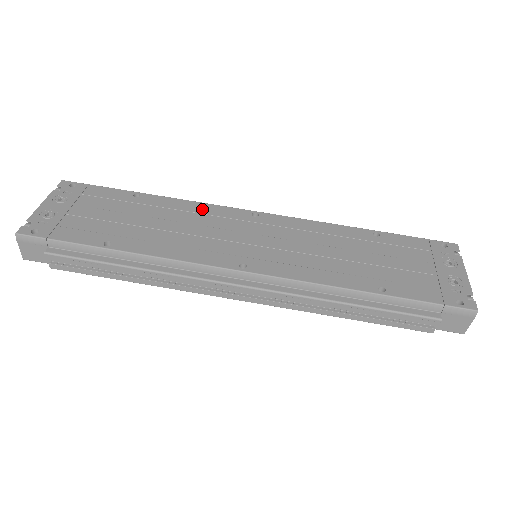
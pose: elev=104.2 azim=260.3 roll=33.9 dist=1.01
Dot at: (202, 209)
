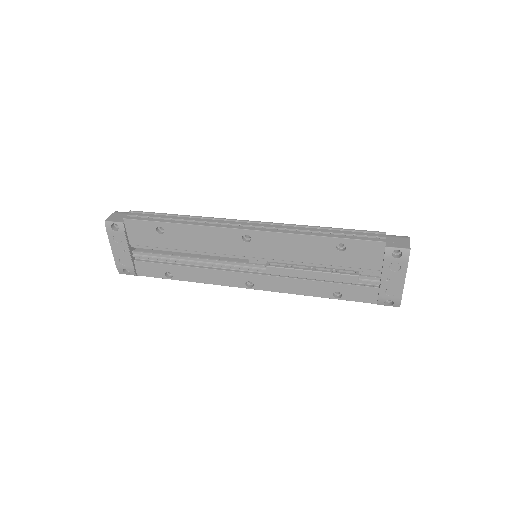
Dot at: occluded
